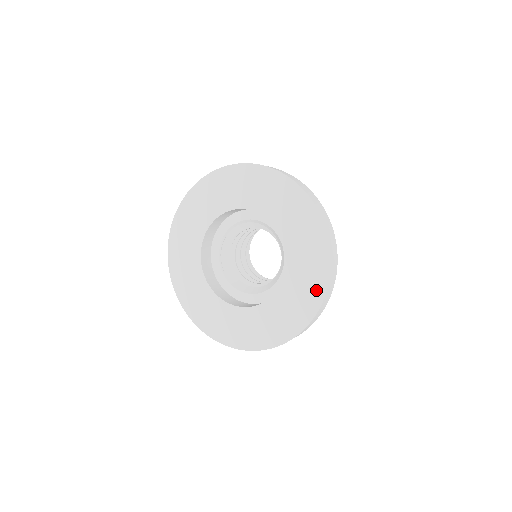
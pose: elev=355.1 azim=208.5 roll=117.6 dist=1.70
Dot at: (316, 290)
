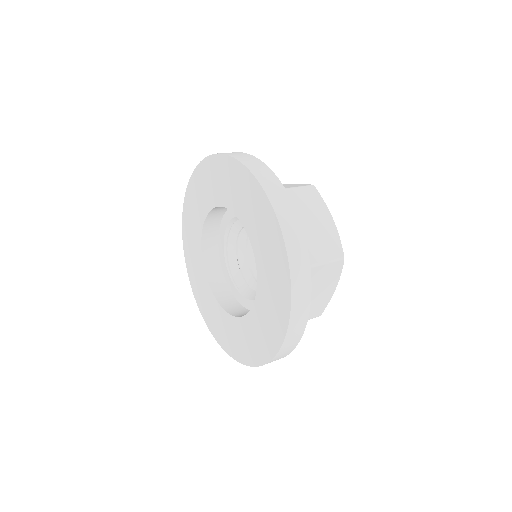
Dot at: (278, 251)
